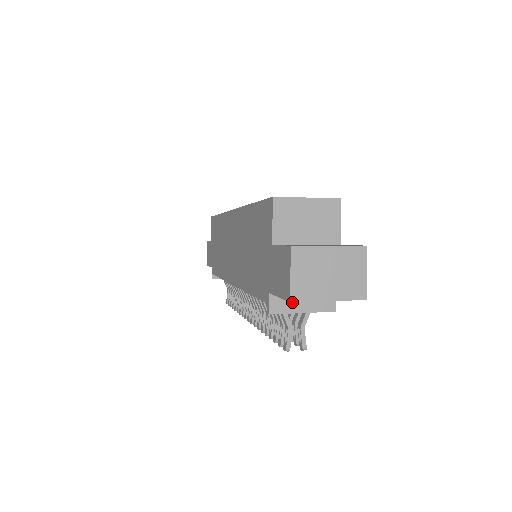
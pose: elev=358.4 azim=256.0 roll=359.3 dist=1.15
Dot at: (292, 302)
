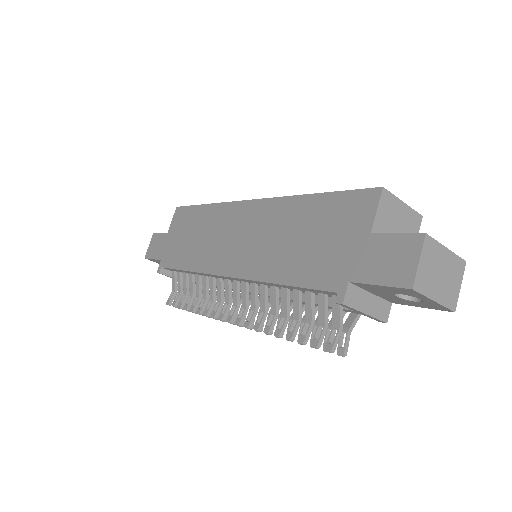
Dot at: (413, 289)
